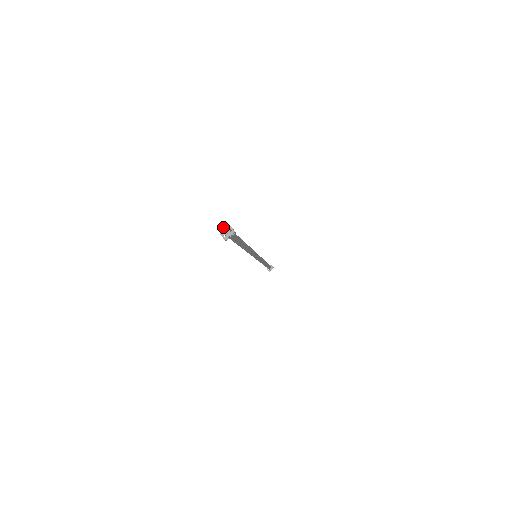
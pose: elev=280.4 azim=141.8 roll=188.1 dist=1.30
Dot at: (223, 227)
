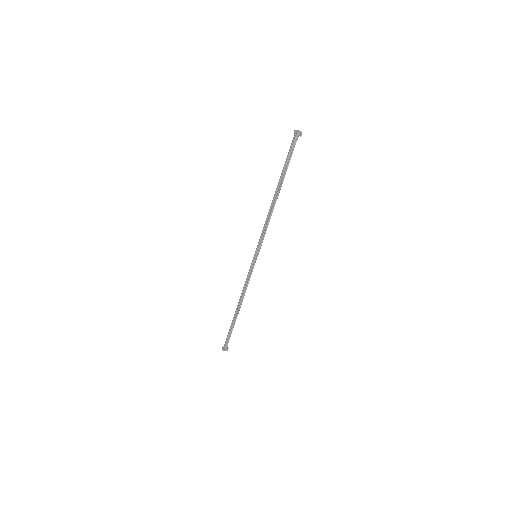
Dot at: (298, 130)
